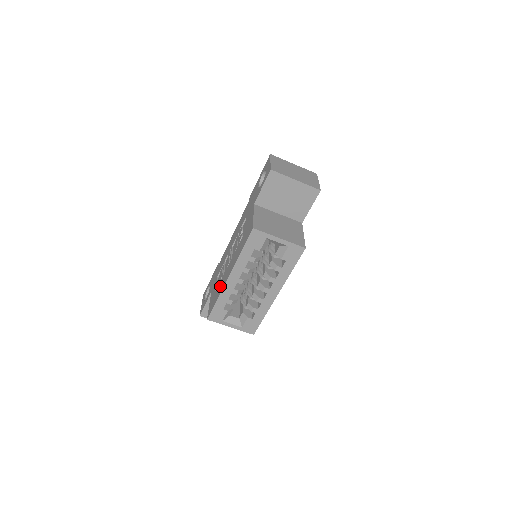
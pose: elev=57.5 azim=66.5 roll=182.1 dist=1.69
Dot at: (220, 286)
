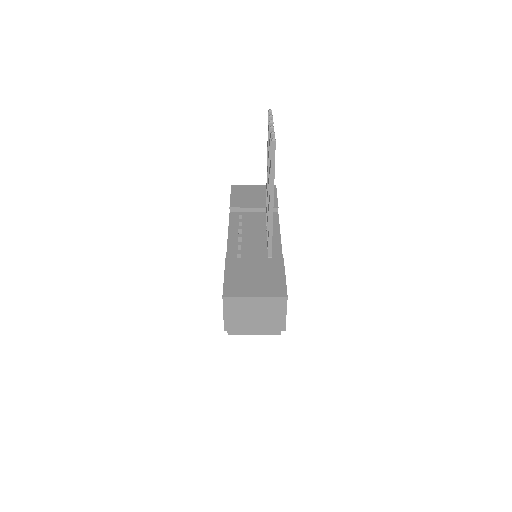
Dot at: occluded
